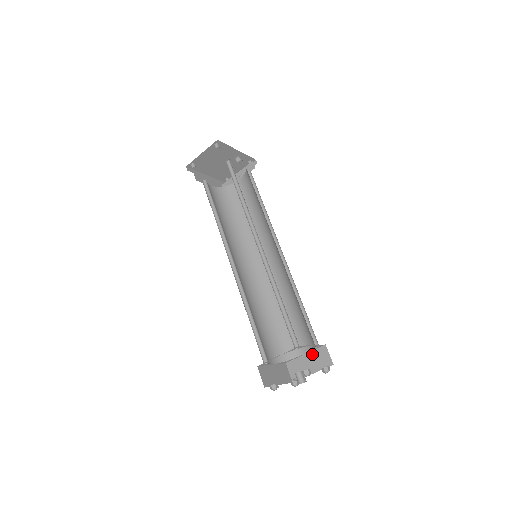
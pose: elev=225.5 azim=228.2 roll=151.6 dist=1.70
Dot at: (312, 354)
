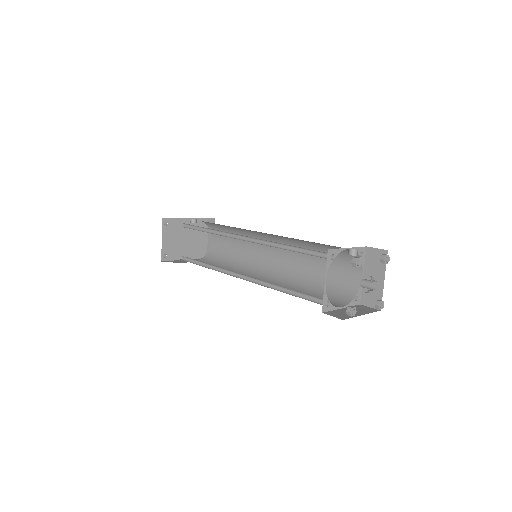
Dot at: (353, 253)
